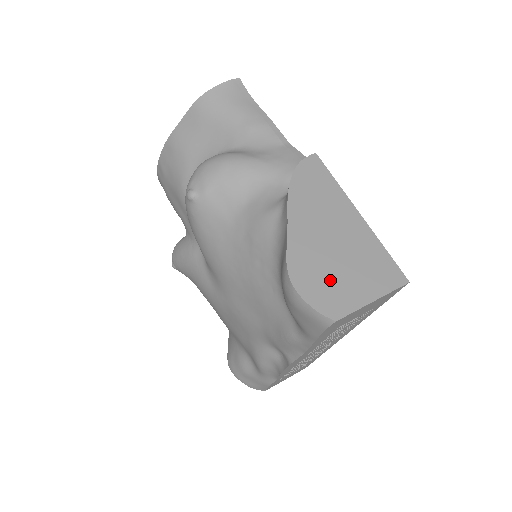
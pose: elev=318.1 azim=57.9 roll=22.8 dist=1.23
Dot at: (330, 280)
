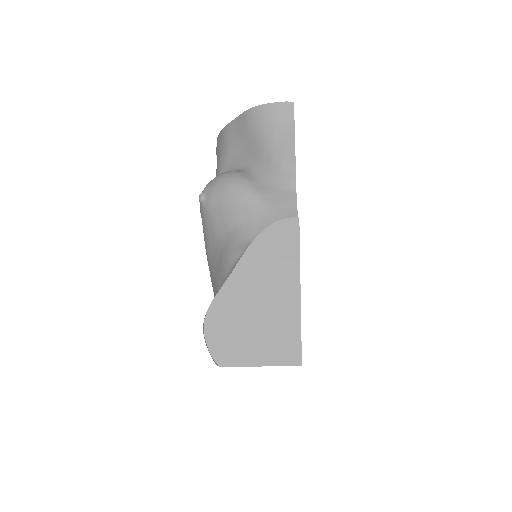
Dot at: (236, 334)
